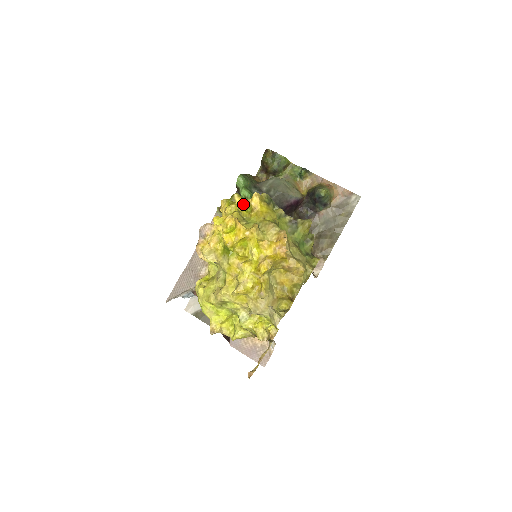
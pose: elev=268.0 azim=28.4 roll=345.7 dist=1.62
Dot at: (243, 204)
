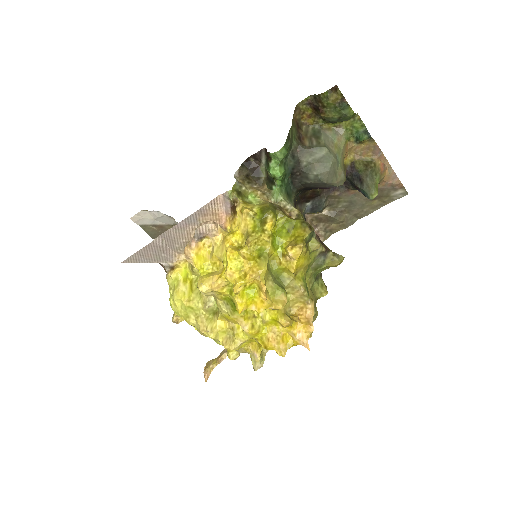
Dot at: (274, 226)
